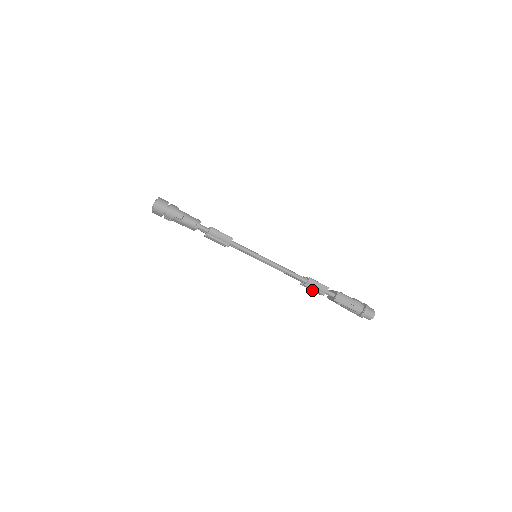
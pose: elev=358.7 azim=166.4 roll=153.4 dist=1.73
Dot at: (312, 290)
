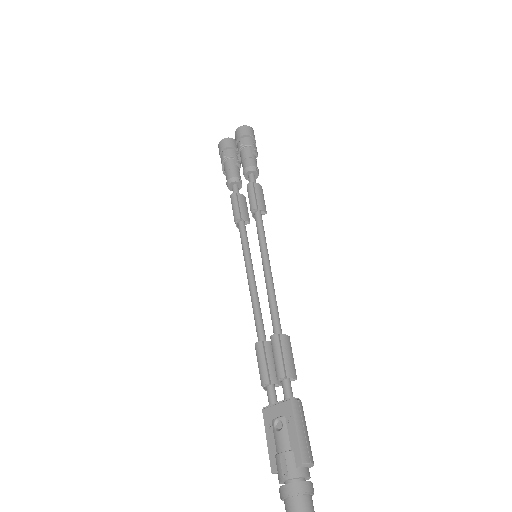
Dot at: (264, 364)
